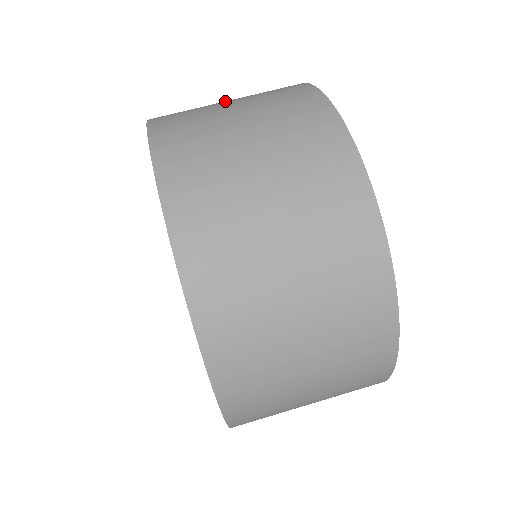
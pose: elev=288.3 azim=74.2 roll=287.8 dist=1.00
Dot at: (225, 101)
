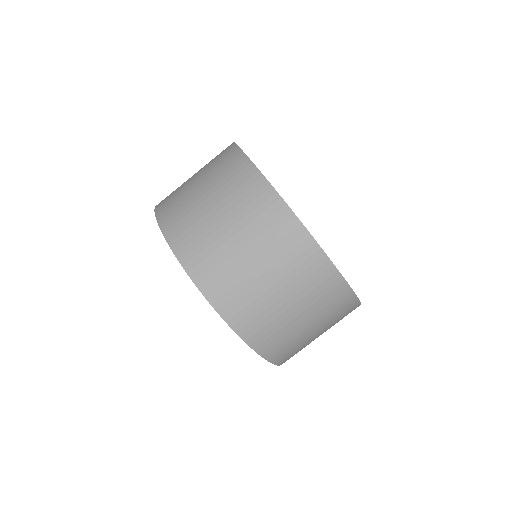
Dot at: occluded
